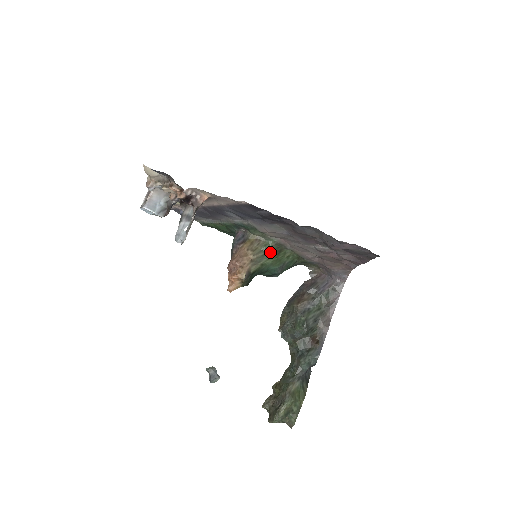
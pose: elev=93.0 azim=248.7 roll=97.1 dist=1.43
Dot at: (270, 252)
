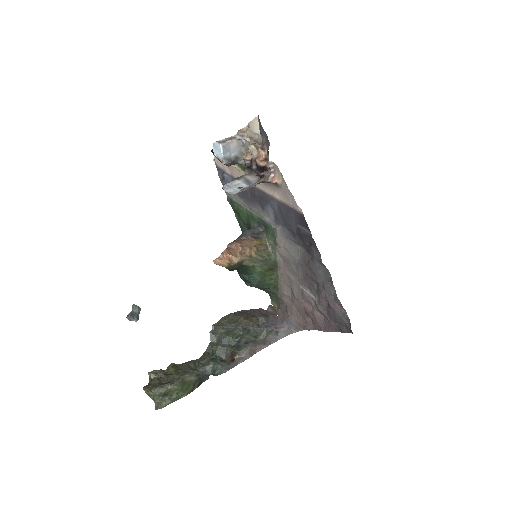
Dot at: (266, 263)
